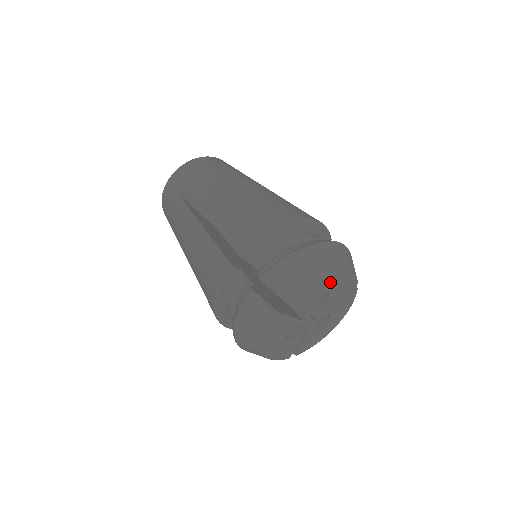
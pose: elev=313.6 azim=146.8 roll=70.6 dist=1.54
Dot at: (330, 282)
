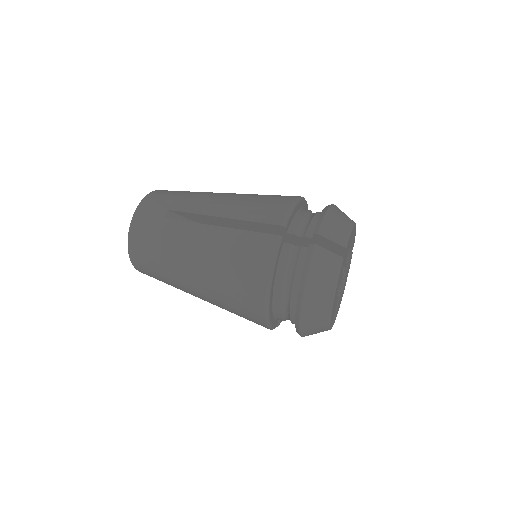
Dot at: (353, 233)
